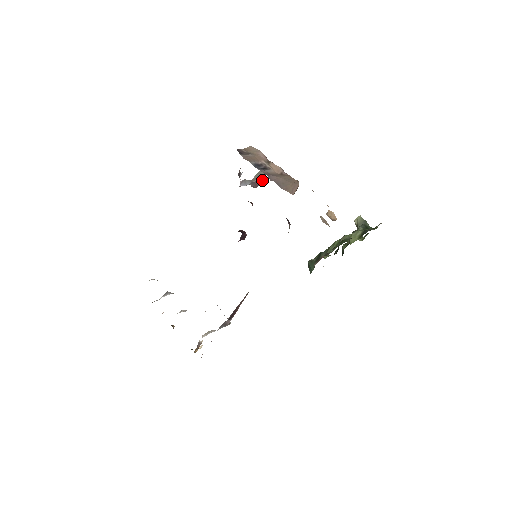
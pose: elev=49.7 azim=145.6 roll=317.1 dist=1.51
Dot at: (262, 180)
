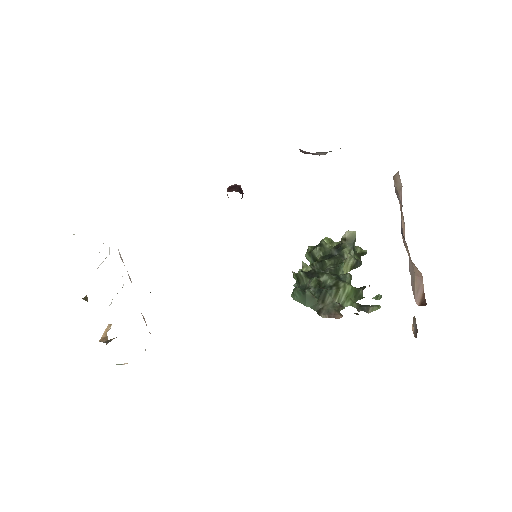
Dot at: (321, 154)
